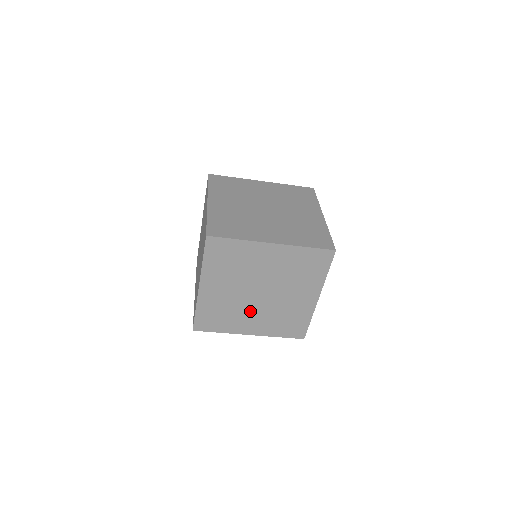
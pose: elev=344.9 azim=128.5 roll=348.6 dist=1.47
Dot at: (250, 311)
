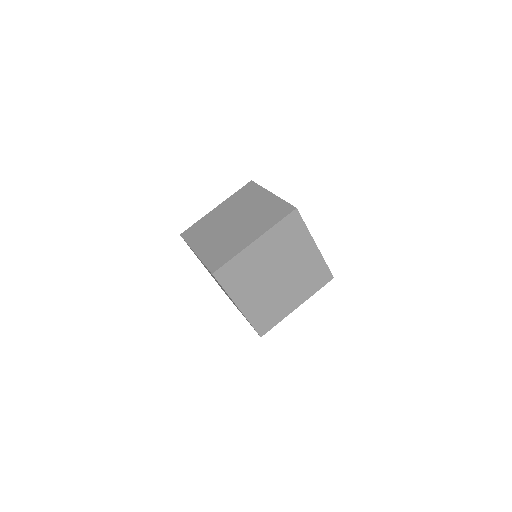
Dot at: (215, 234)
